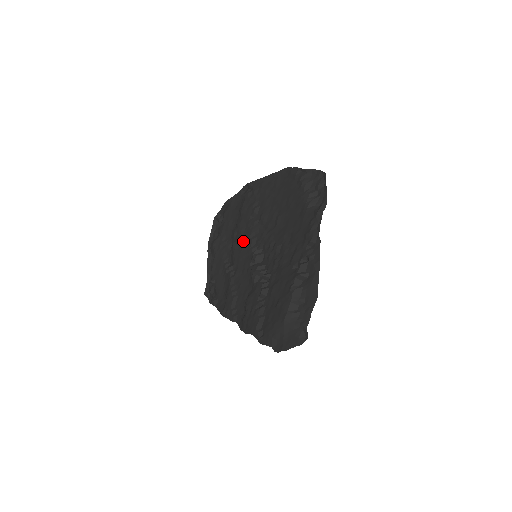
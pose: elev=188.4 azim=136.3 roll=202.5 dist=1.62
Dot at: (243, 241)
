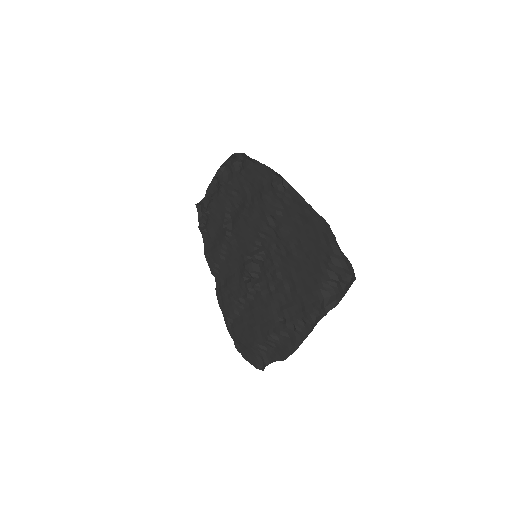
Dot at: (251, 225)
